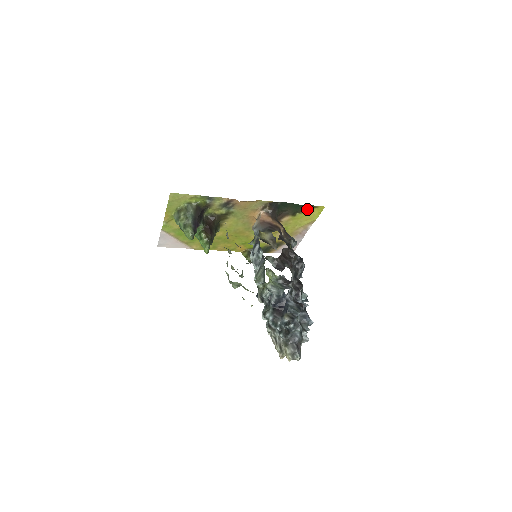
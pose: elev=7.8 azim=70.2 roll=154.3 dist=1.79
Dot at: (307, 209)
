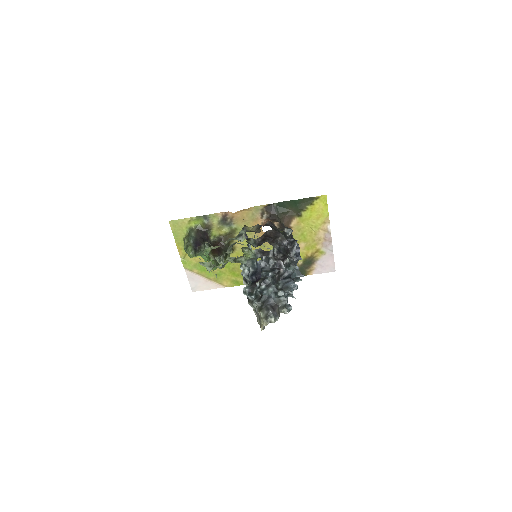
Dot at: (309, 204)
